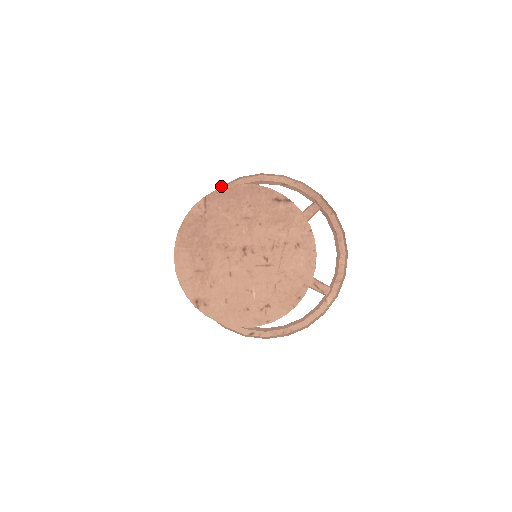
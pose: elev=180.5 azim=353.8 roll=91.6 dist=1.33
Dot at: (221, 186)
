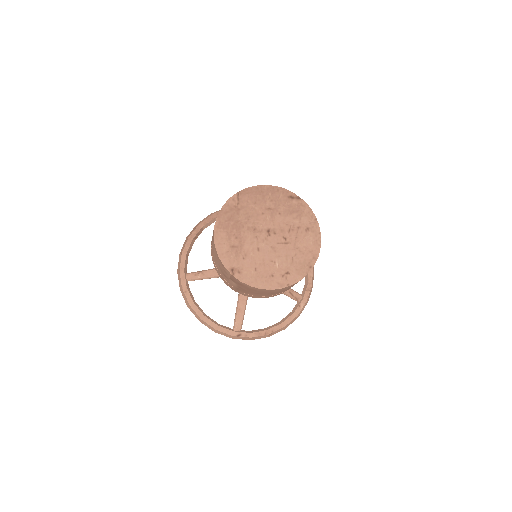
Dot at: (212, 213)
